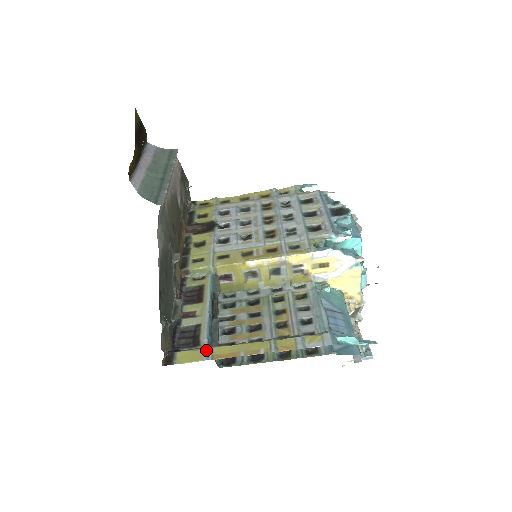
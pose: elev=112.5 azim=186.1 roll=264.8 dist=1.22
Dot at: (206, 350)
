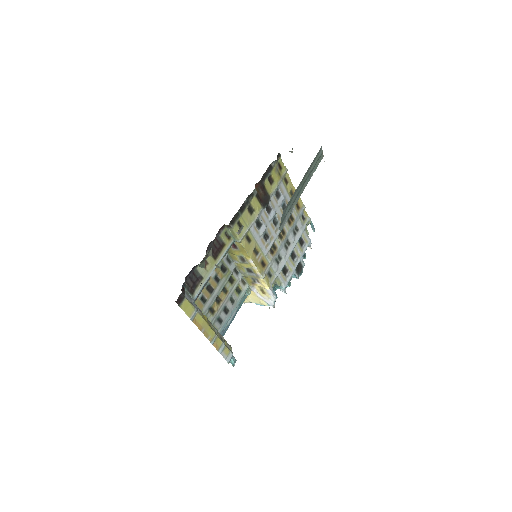
Dot at: (195, 312)
